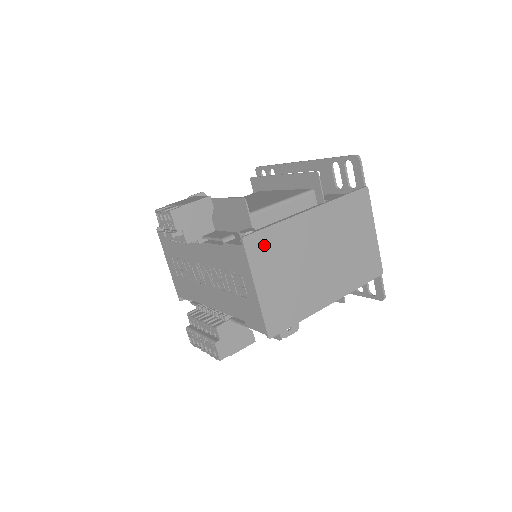
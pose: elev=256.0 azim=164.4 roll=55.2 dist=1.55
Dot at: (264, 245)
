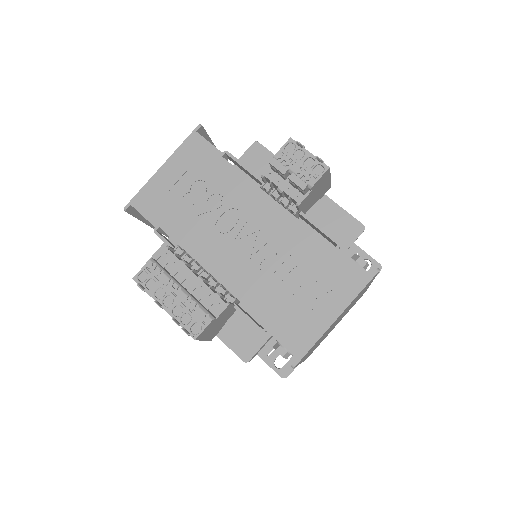
Dot at: (366, 286)
